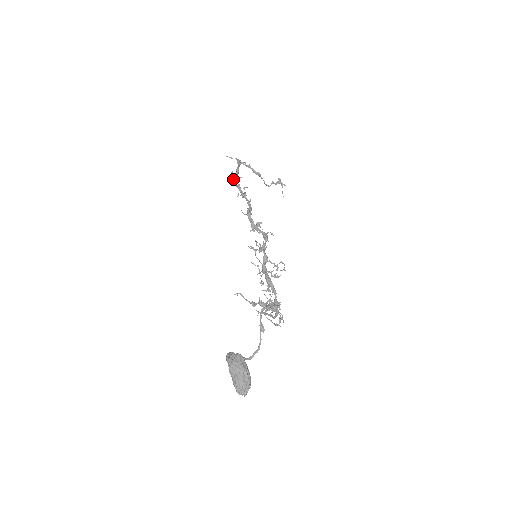
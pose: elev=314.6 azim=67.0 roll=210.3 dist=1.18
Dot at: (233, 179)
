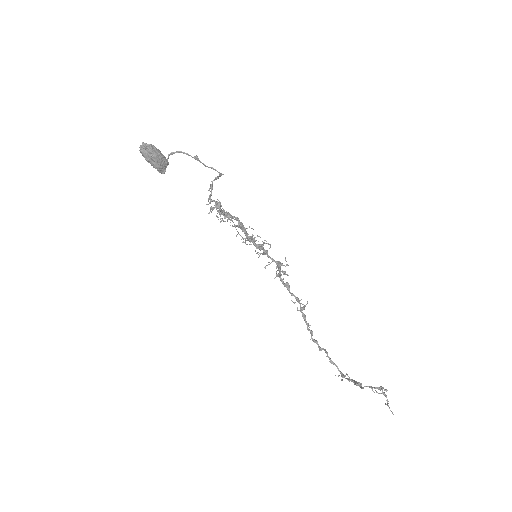
Dot at: (313, 340)
